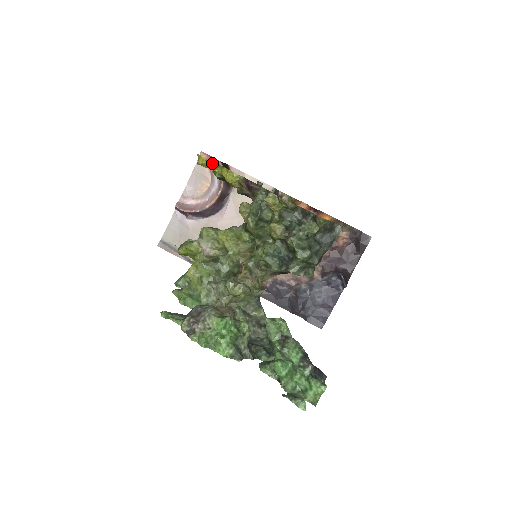
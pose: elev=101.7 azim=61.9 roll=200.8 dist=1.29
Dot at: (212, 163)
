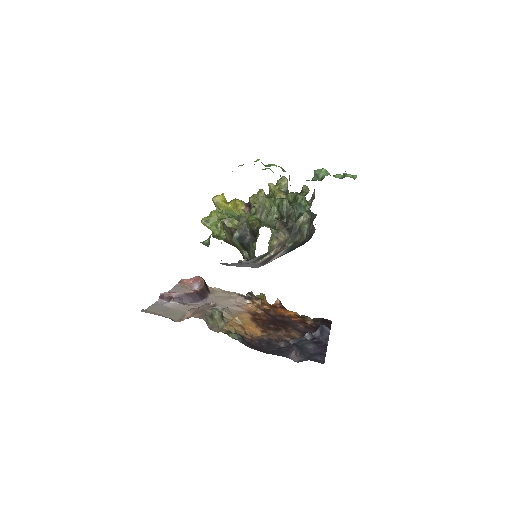
Dot at: (224, 197)
